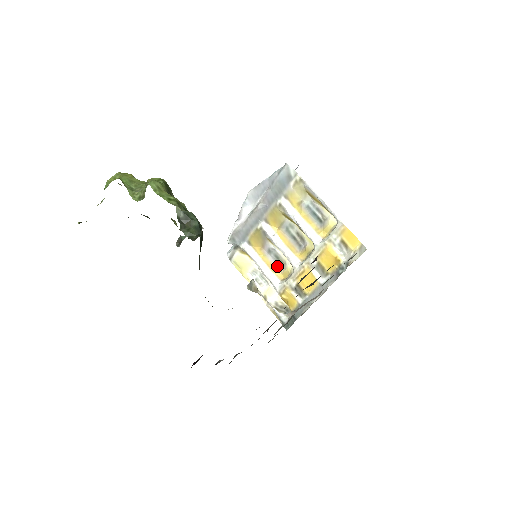
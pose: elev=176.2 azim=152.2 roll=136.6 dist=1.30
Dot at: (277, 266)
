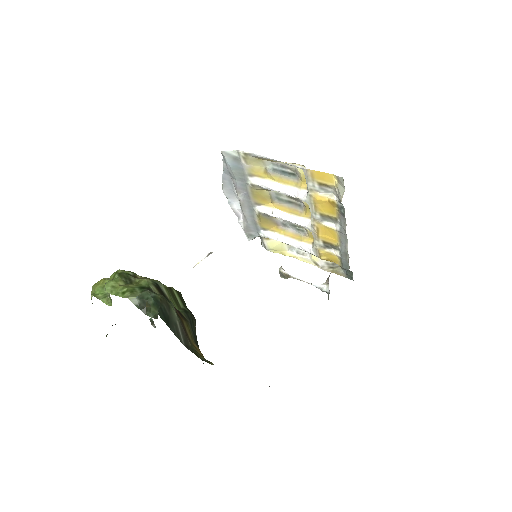
Dot at: (300, 233)
